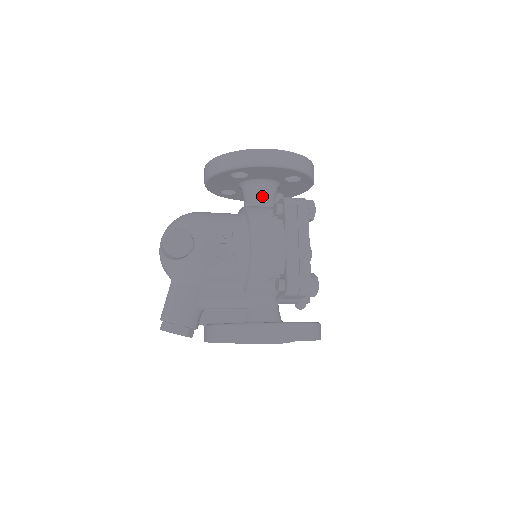
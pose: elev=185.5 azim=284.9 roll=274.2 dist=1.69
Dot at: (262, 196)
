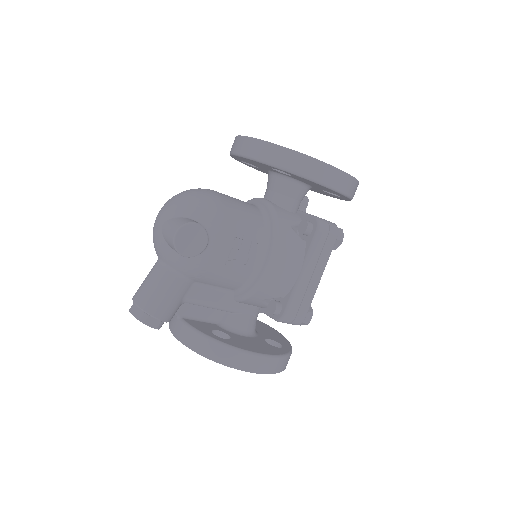
Dot at: (292, 198)
